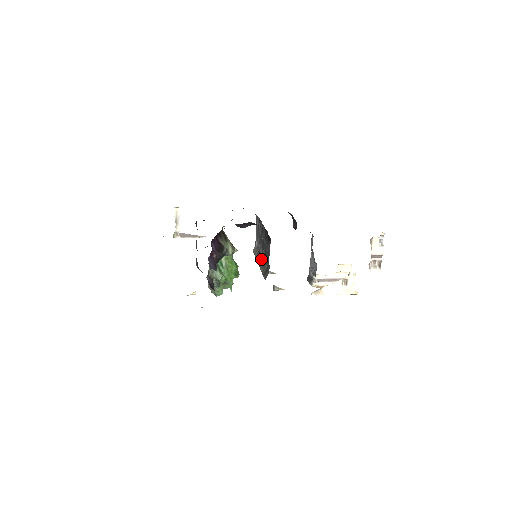
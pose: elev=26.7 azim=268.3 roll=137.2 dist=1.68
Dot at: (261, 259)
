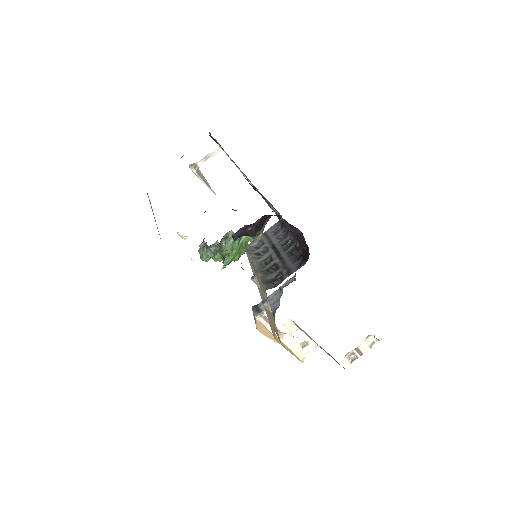
Dot at: (261, 263)
